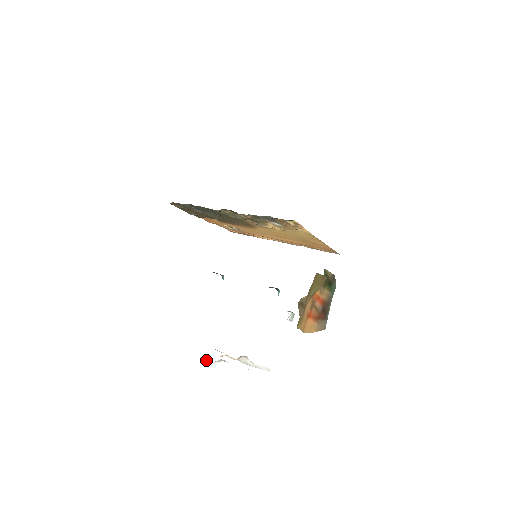
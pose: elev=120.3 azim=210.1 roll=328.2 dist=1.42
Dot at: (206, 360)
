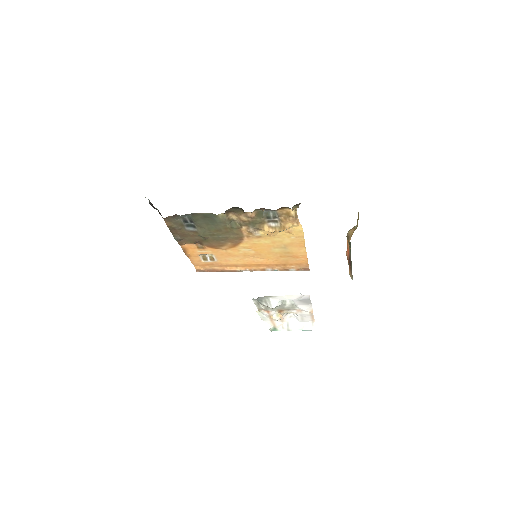
Dot at: (271, 300)
